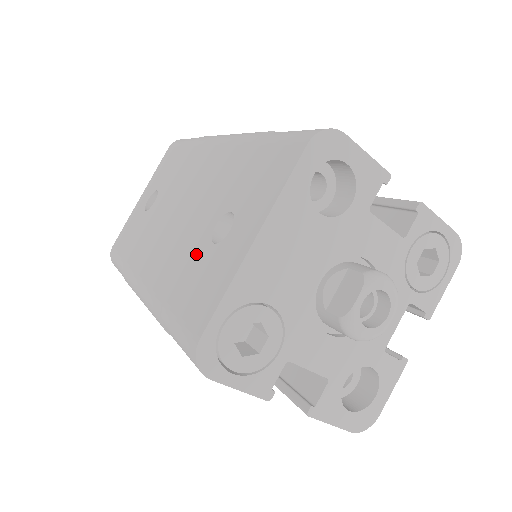
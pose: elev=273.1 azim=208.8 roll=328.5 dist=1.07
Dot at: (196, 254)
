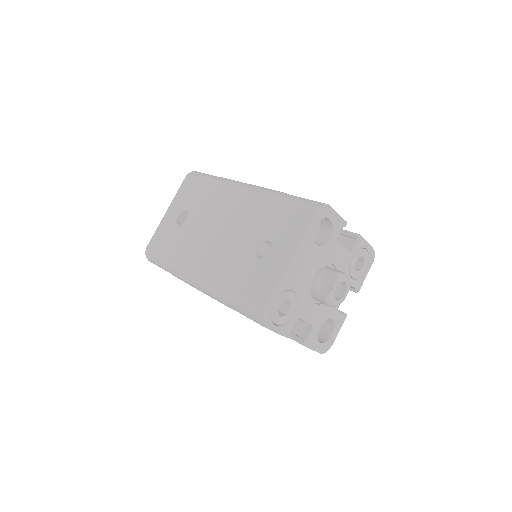
Dot at: (246, 263)
